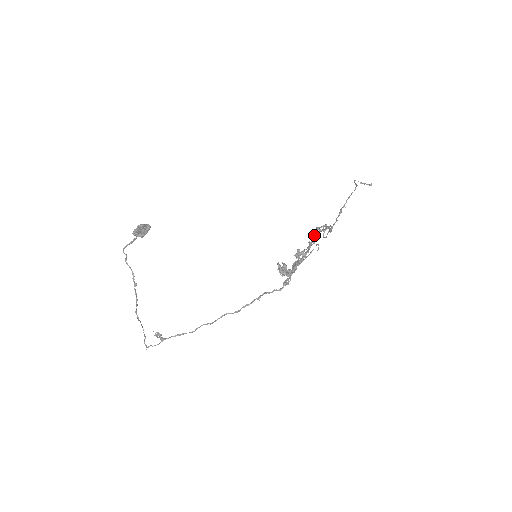
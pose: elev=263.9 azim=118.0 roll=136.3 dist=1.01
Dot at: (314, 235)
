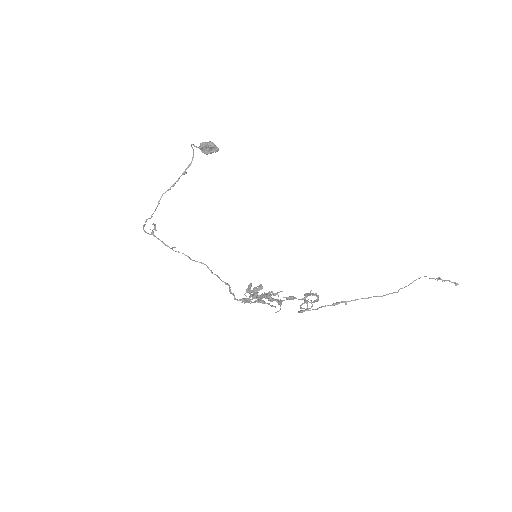
Dot at: (290, 298)
